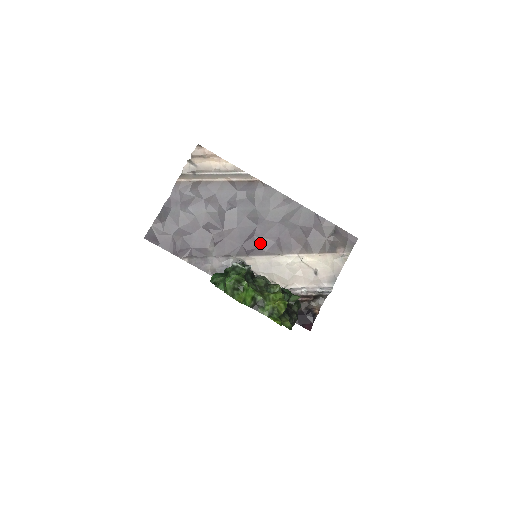
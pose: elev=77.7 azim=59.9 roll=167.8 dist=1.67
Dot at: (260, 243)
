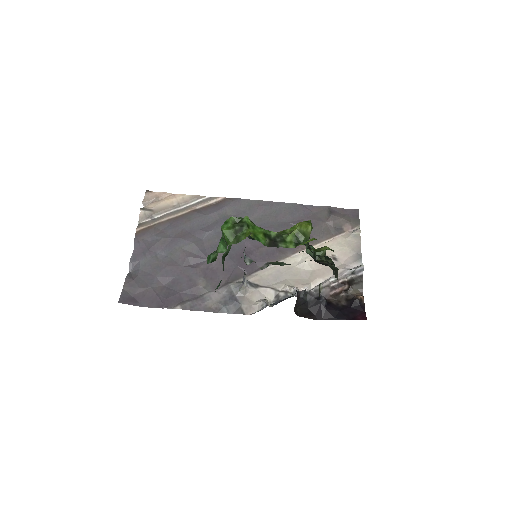
Dot at: (256, 256)
